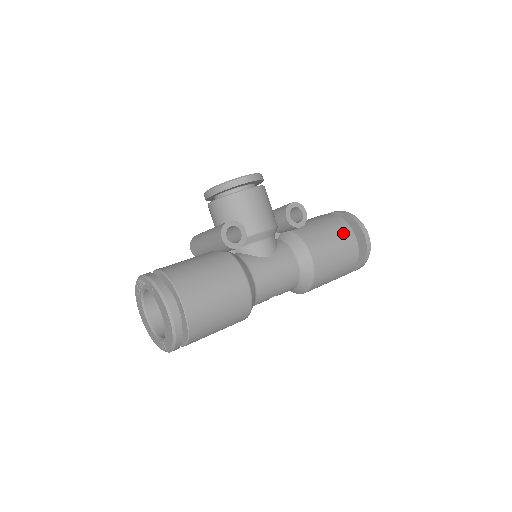
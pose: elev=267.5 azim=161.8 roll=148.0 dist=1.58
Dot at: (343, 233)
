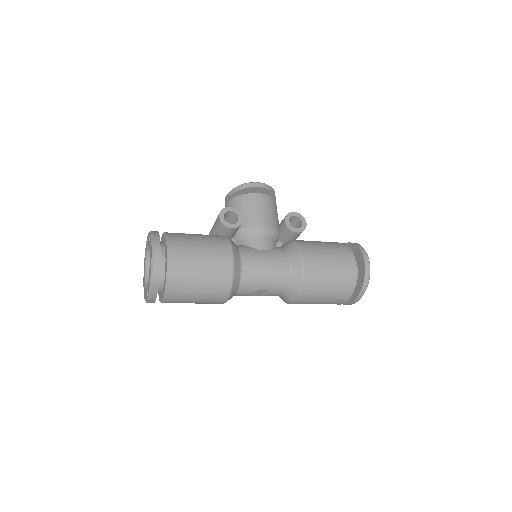
Dot at: (342, 252)
